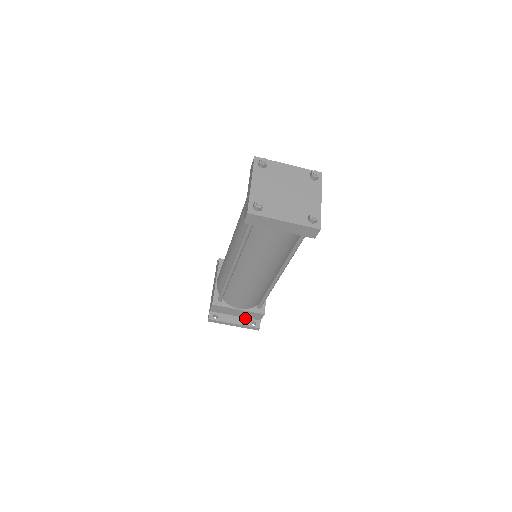
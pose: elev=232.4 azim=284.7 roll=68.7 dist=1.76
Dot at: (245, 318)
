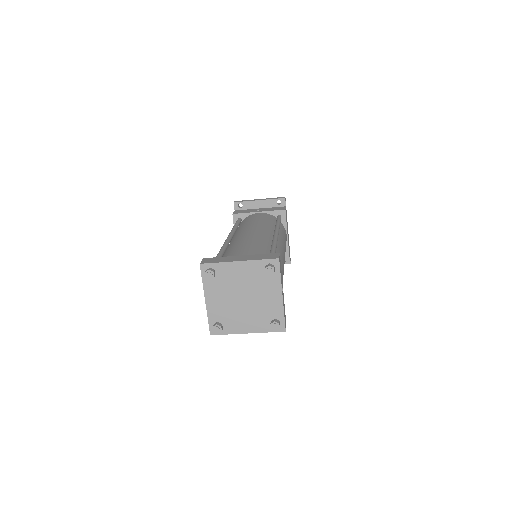
Dot at: occluded
